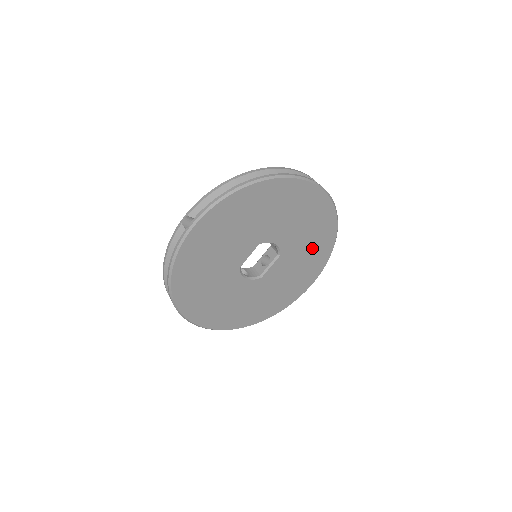
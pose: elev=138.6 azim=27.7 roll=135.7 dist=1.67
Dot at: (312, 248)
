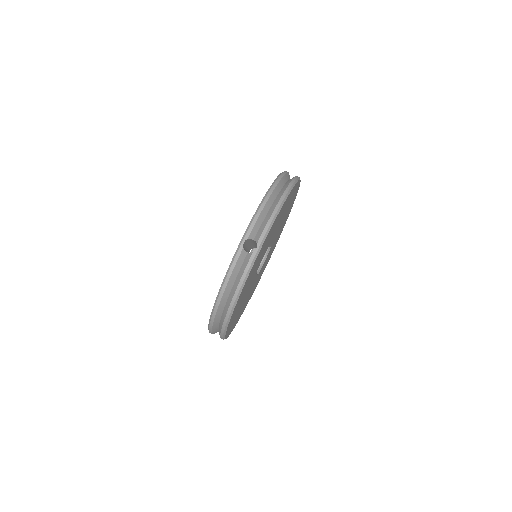
Dot at: (283, 211)
